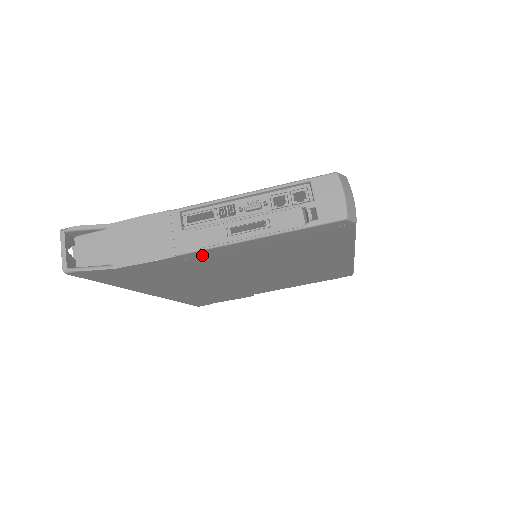
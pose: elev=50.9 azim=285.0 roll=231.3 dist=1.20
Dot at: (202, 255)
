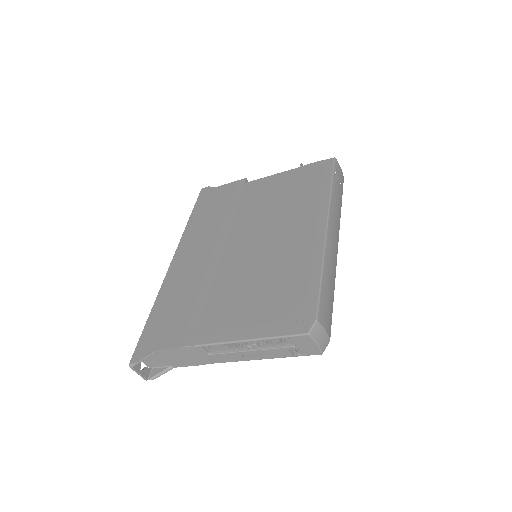
Dot at: occluded
